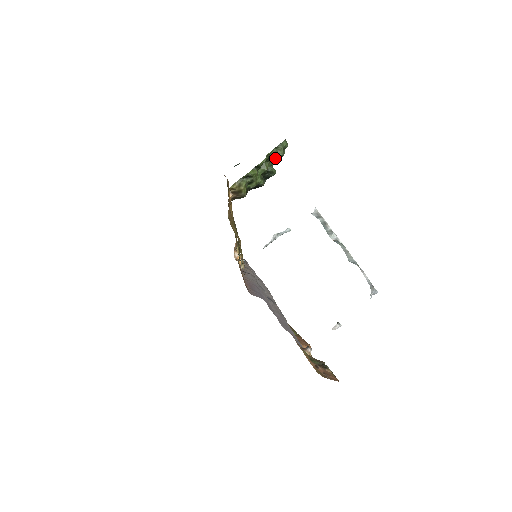
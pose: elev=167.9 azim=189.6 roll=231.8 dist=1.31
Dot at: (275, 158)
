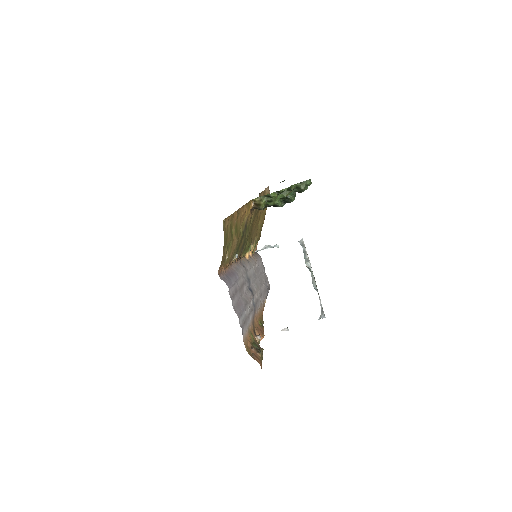
Dot at: (298, 190)
